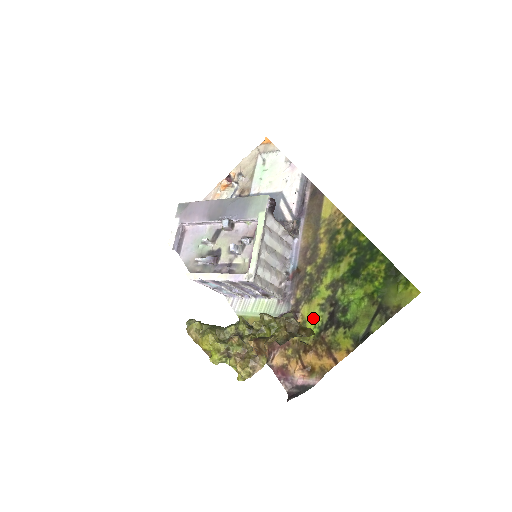
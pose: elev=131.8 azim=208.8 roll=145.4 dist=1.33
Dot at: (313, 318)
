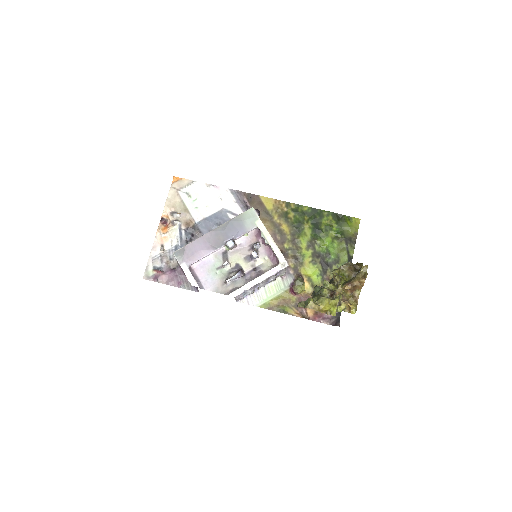
Dot at: (312, 272)
